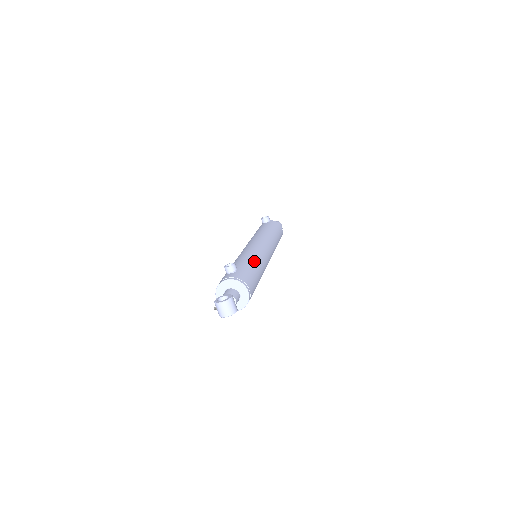
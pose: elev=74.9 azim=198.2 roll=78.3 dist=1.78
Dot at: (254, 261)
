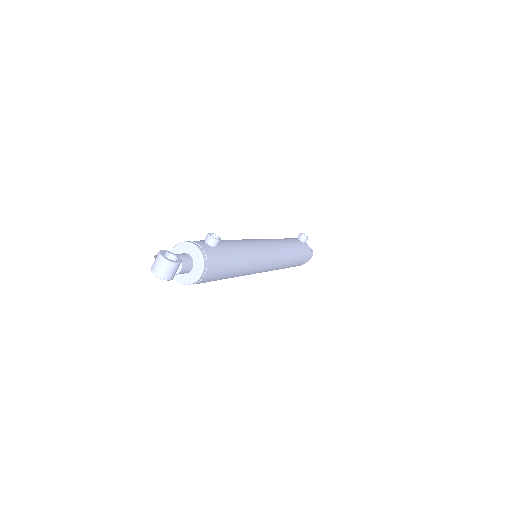
Dot at: (243, 257)
